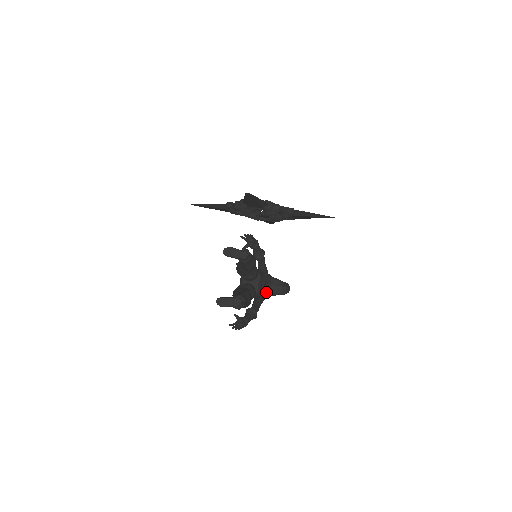
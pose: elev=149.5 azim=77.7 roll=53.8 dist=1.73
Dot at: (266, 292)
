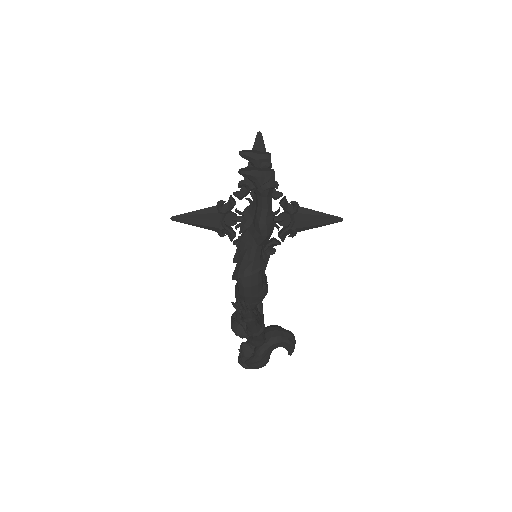
Dot at: occluded
